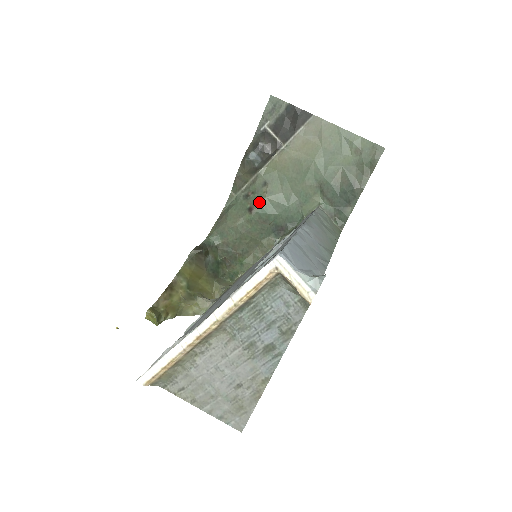
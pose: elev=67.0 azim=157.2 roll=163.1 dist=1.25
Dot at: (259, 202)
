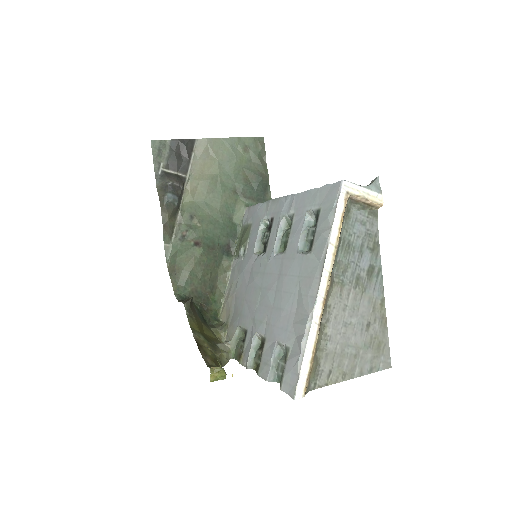
Dot at: (199, 234)
